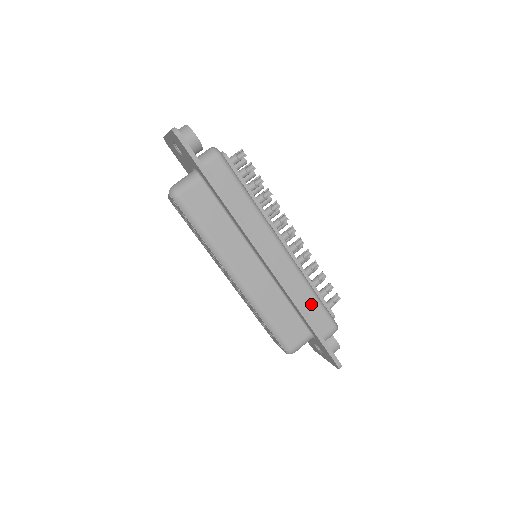
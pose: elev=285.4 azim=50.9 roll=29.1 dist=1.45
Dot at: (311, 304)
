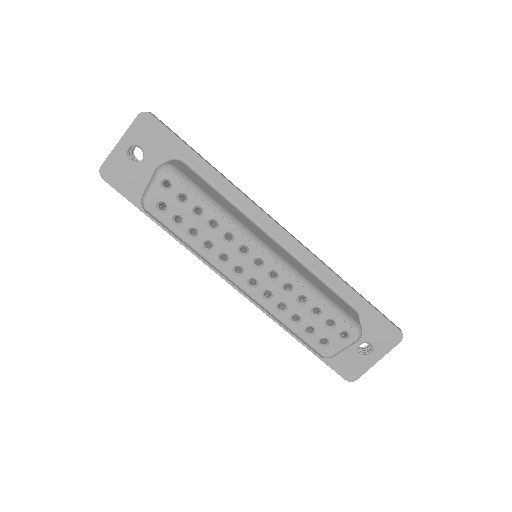
Dot at: occluded
